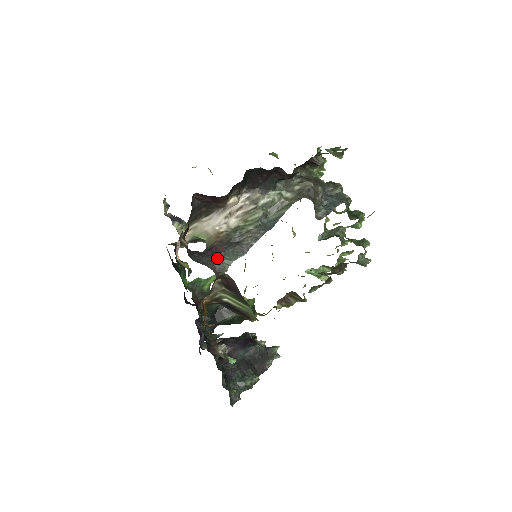
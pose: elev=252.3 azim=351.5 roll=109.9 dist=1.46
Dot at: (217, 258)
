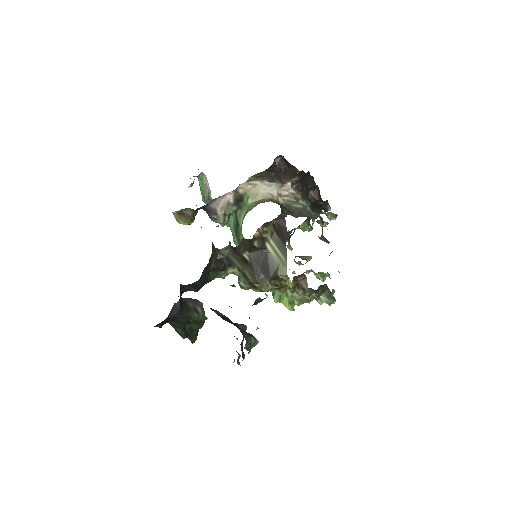
Dot at: (280, 205)
